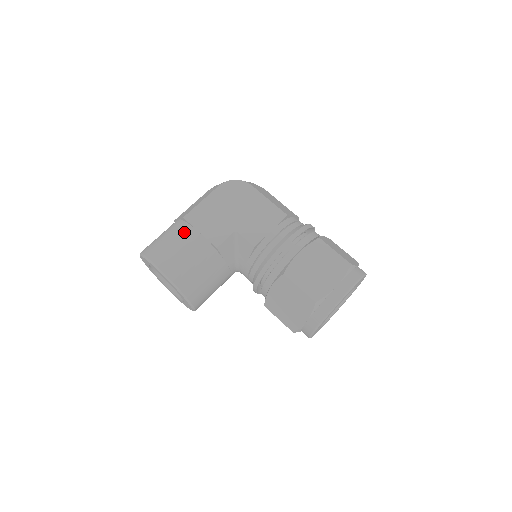
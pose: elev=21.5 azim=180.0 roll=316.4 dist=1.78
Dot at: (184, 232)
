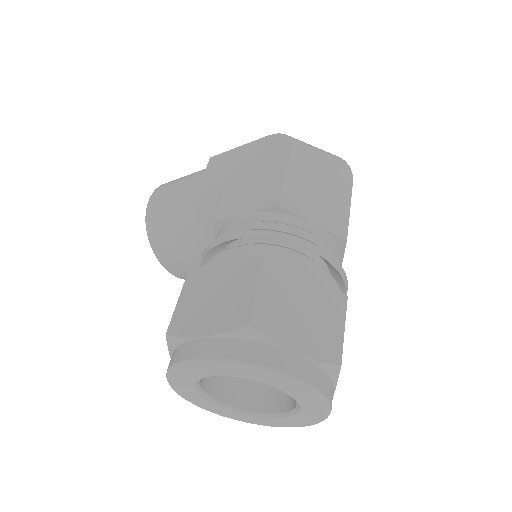
Dot at: (197, 173)
